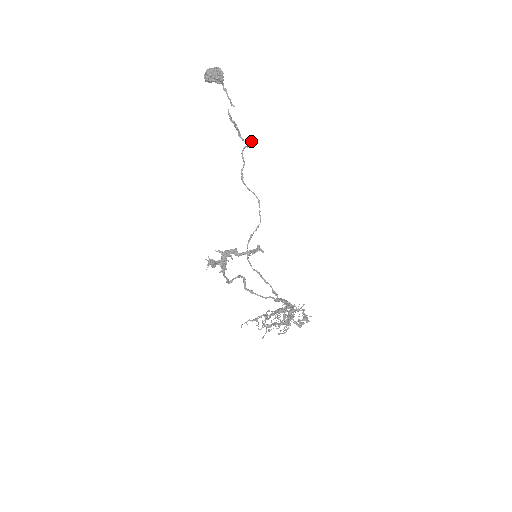
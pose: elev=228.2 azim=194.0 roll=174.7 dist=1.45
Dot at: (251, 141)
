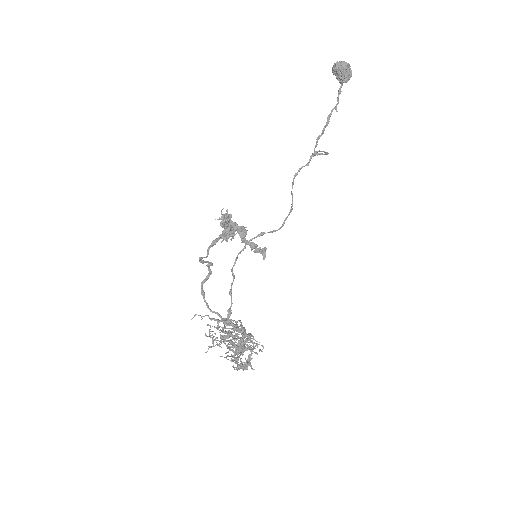
Dot at: (327, 152)
